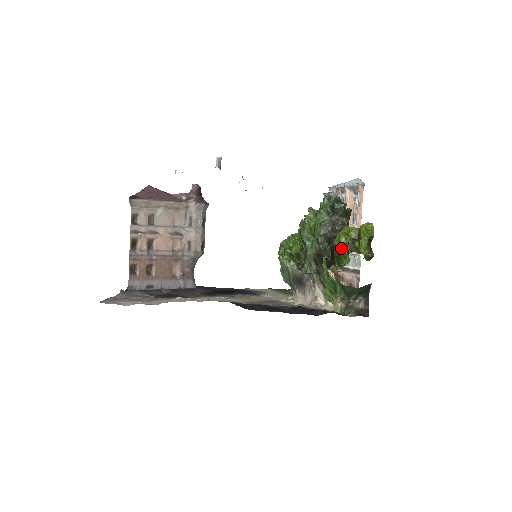
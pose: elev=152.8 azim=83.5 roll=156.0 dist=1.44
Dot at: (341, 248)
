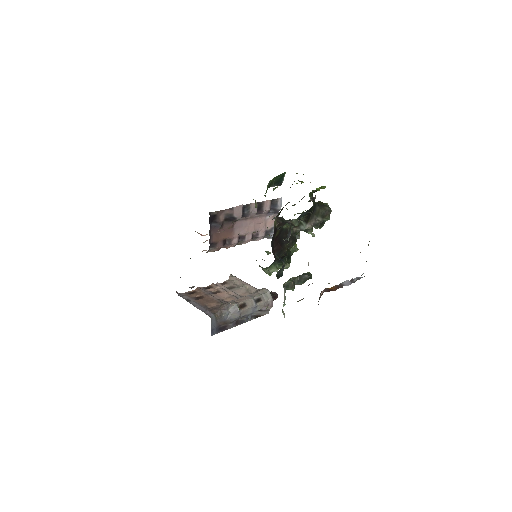
Dot at: occluded
